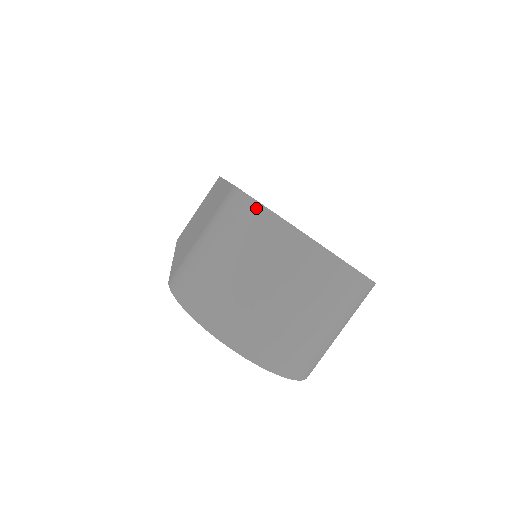
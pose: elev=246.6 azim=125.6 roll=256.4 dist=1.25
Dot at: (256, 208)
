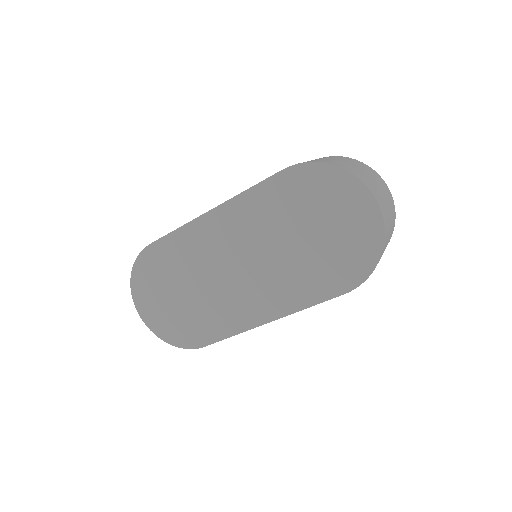
Dot at: (349, 158)
